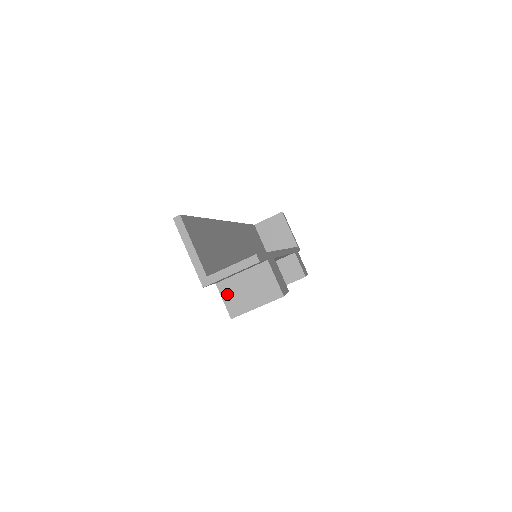
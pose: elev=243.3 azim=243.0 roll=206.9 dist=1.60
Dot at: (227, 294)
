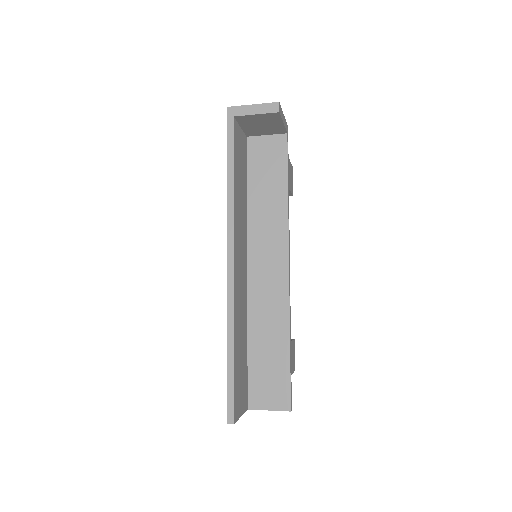
Dot at: occluded
